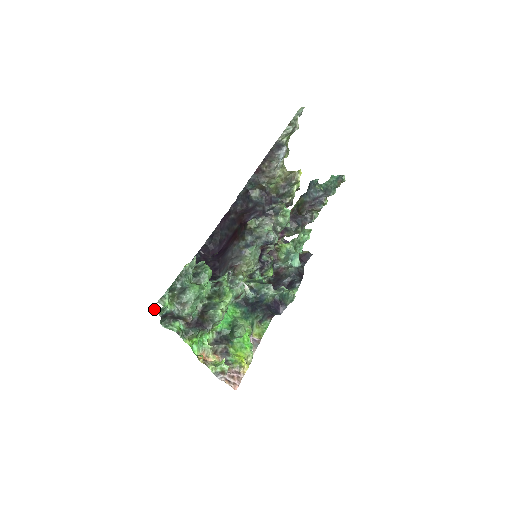
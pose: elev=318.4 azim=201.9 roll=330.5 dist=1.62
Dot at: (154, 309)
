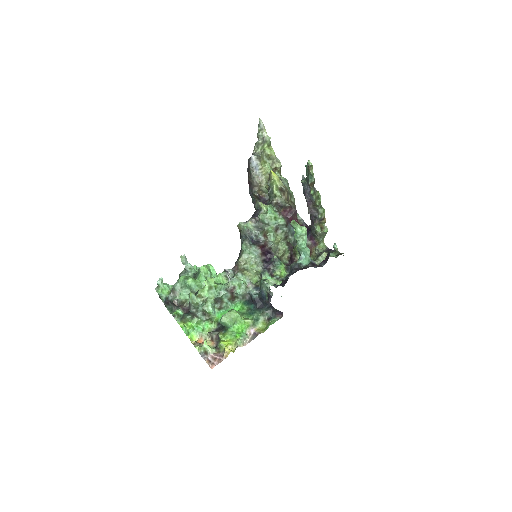
Dot at: (160, 297)
